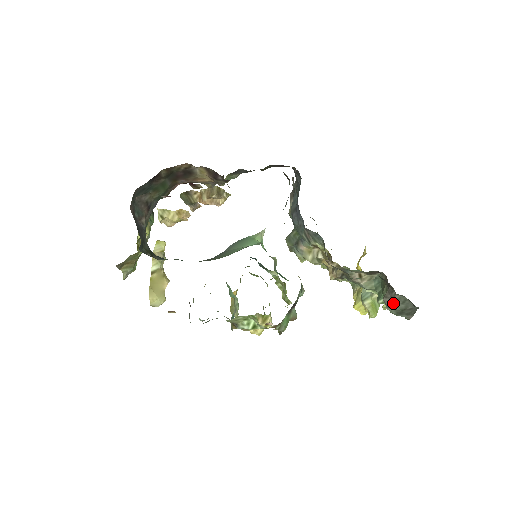
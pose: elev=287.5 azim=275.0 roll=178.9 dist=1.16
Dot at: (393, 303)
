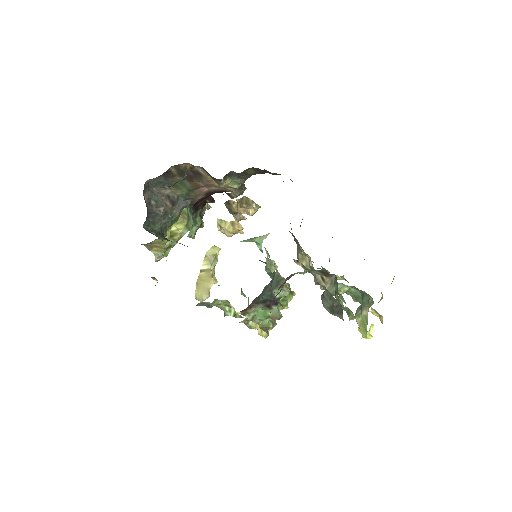
Dot at: (325, 299)
